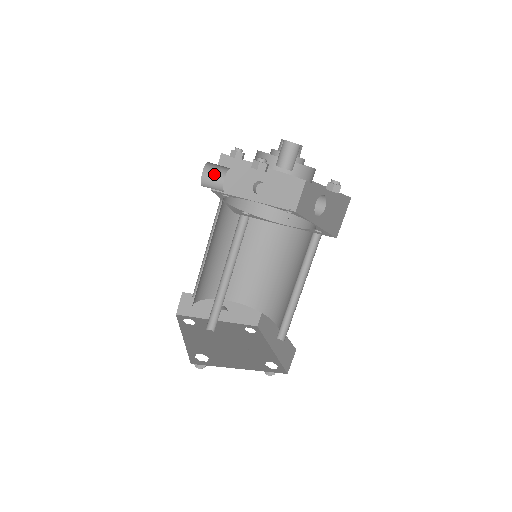
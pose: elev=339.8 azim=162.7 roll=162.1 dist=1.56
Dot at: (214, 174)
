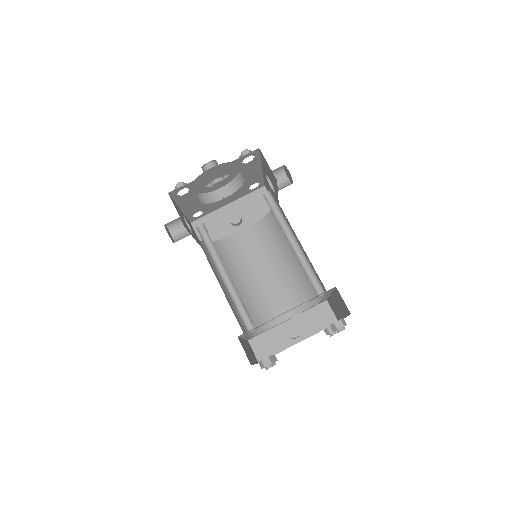
Dot at: (181, 231)
